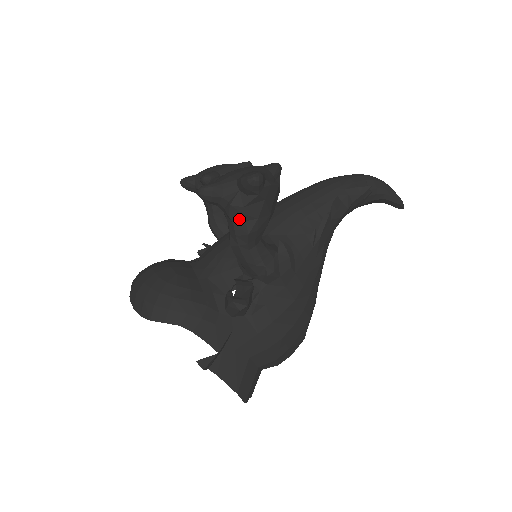
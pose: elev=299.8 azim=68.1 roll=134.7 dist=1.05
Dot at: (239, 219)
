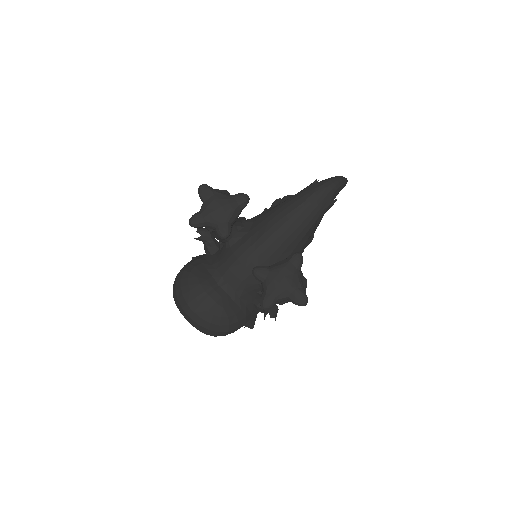
Dot at: occluded
